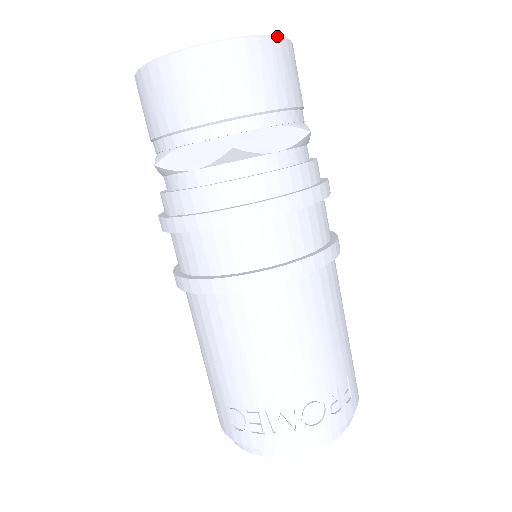
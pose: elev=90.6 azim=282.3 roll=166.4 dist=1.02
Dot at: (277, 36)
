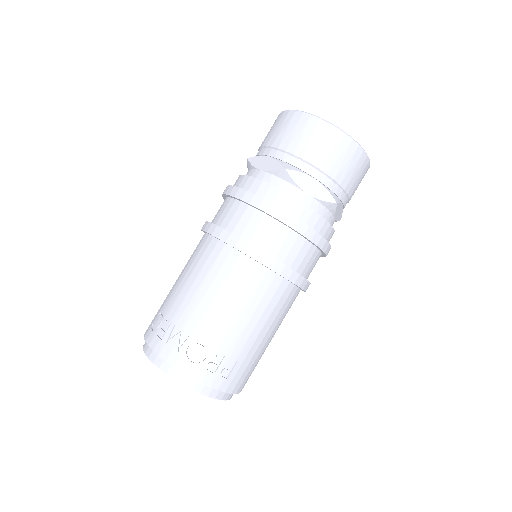
Dot at: (358, 143)
